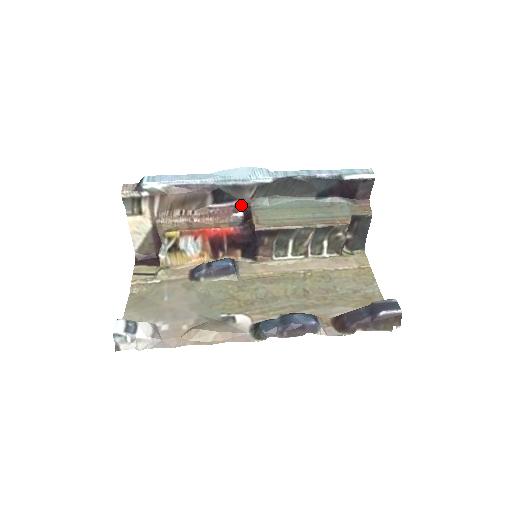
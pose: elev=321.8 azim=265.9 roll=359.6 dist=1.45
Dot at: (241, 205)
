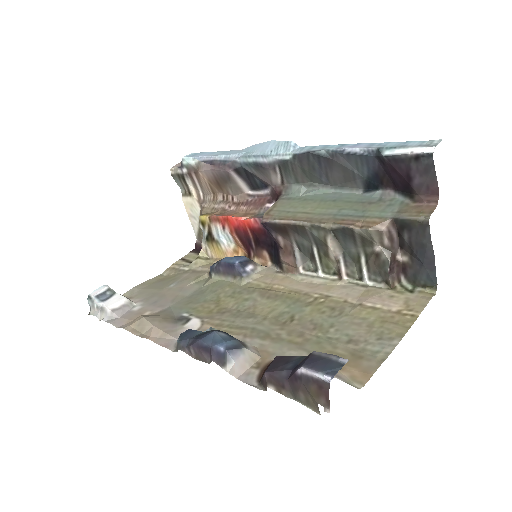
Dot at: (274, 193)
